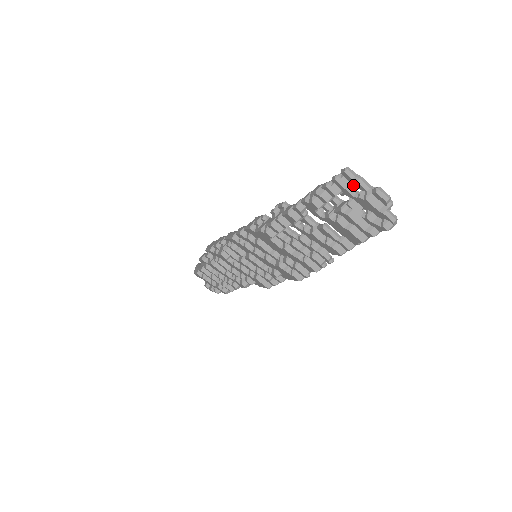
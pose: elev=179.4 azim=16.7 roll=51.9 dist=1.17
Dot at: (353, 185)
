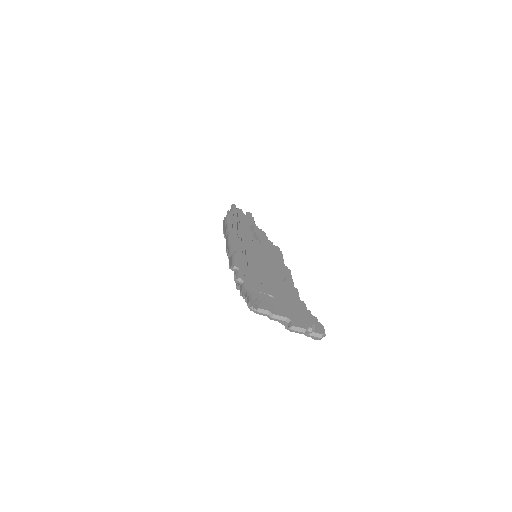
Dot at: occluded
